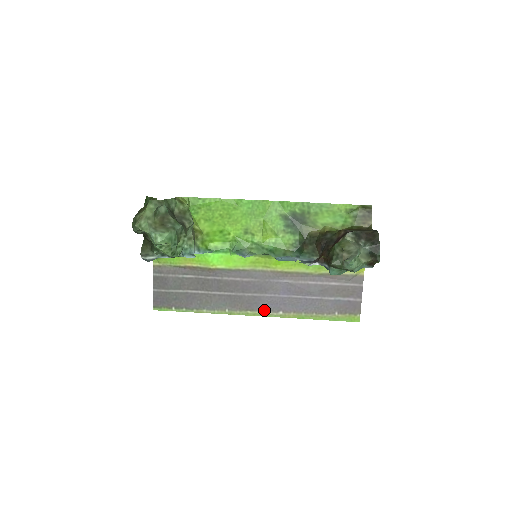
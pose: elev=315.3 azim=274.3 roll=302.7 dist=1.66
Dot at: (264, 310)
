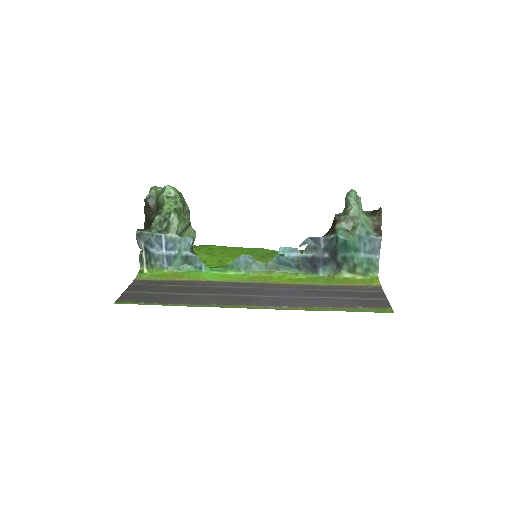
Dot at: (263, 305)
